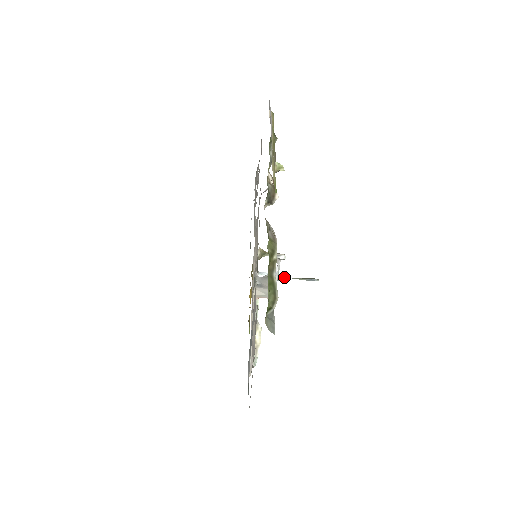
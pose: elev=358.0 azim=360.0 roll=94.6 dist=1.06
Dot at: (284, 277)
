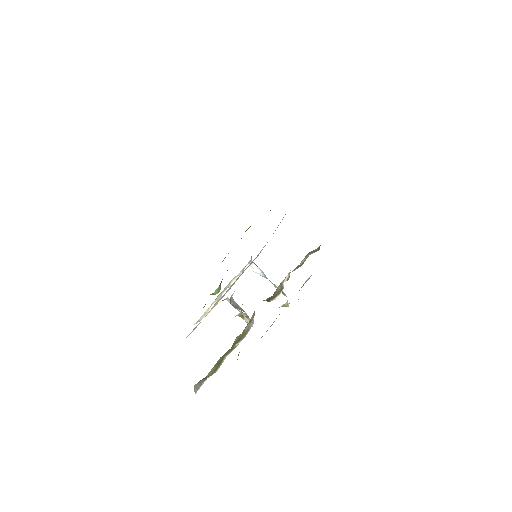
Dot at: (265, 277)
